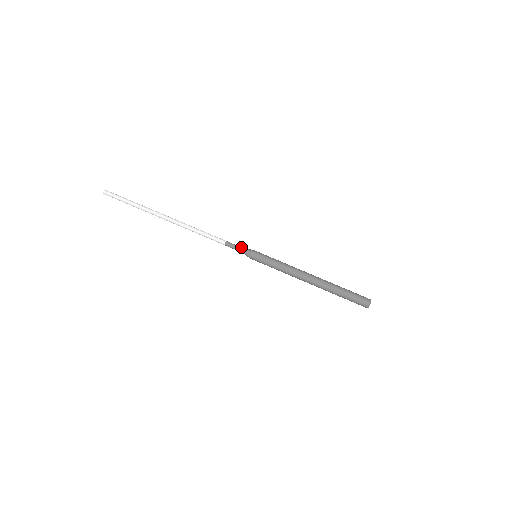
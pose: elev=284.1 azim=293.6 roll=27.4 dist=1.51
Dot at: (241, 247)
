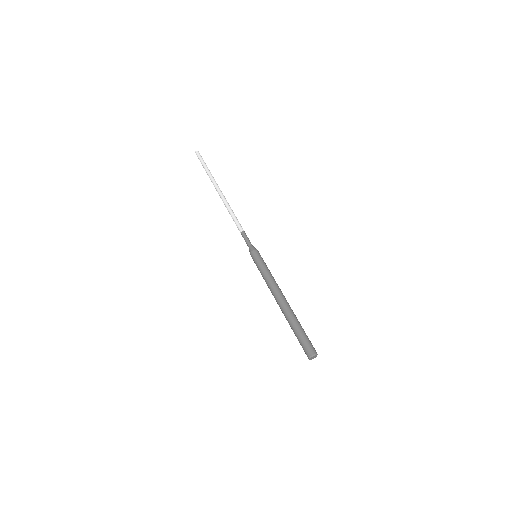
Dot at: (250, 242)
